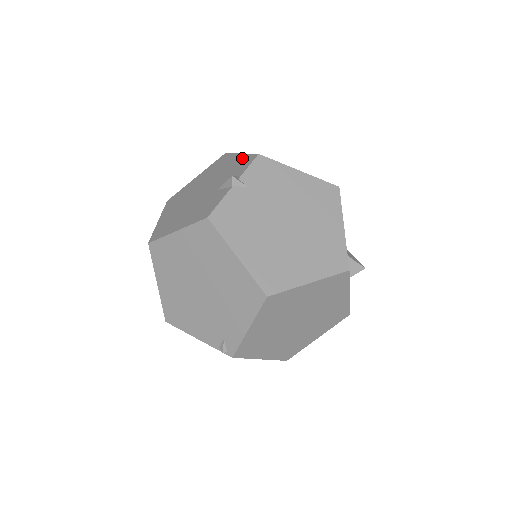
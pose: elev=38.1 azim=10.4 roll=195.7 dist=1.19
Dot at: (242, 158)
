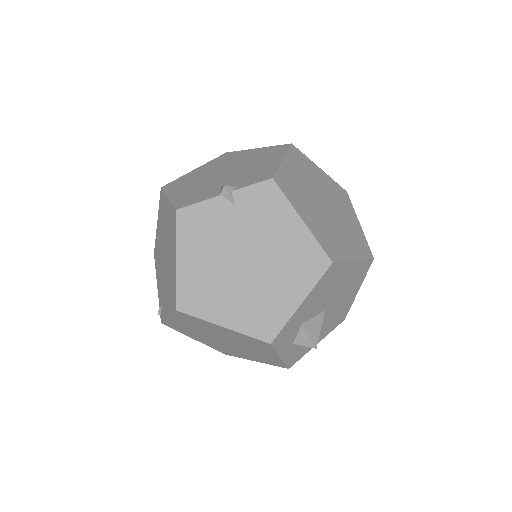
Dot at: (271, 167)
